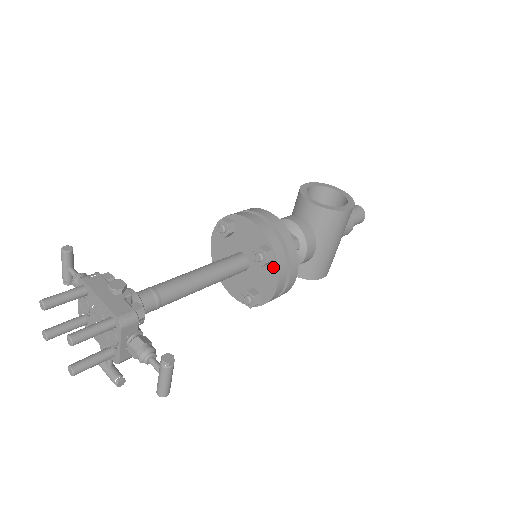
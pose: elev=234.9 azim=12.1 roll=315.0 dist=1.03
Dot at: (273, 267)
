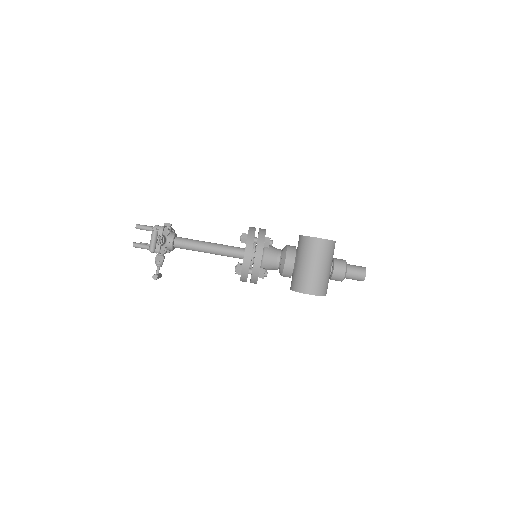
Dot at: (246, 243)
